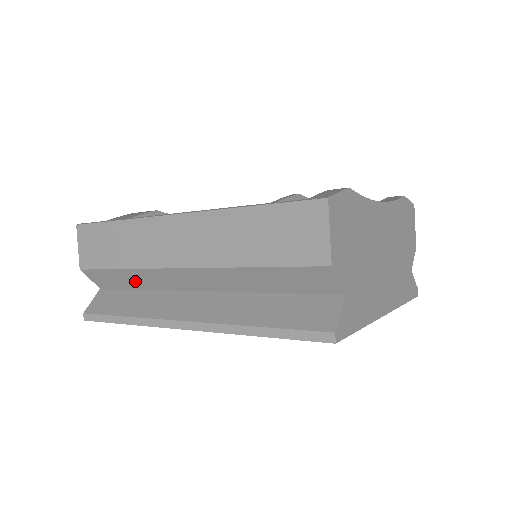
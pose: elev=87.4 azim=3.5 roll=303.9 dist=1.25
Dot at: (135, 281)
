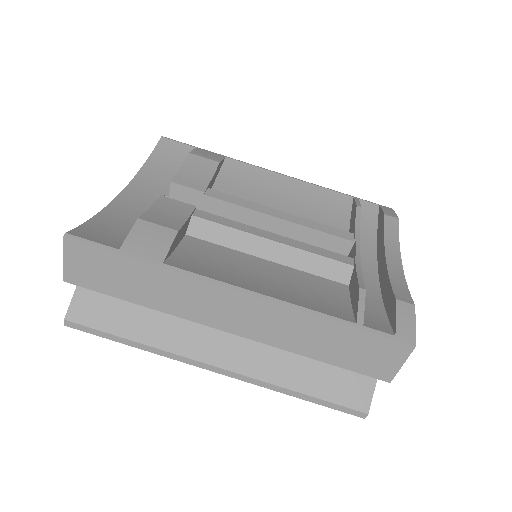
Dot at: occluded
